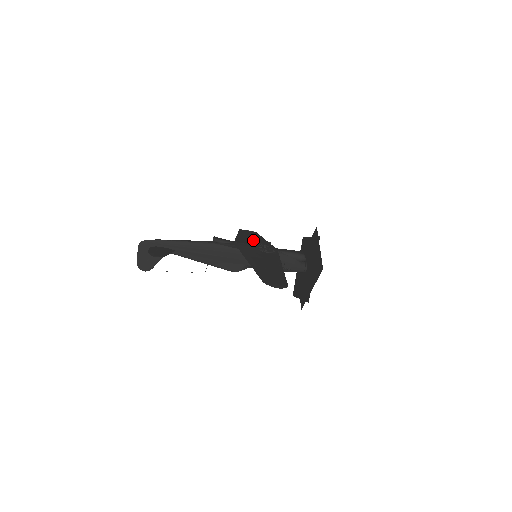
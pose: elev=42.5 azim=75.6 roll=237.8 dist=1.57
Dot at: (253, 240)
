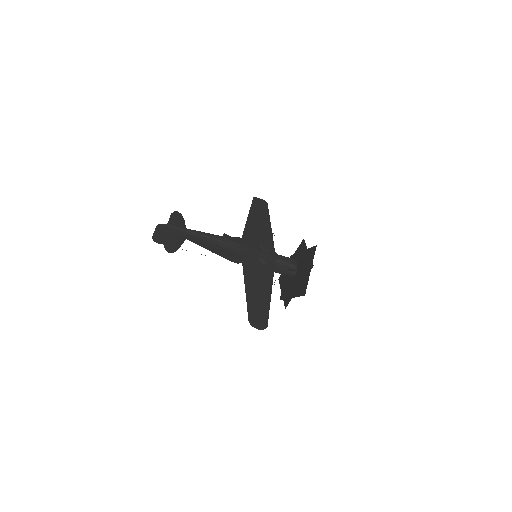
Dot at: (259, 233)
